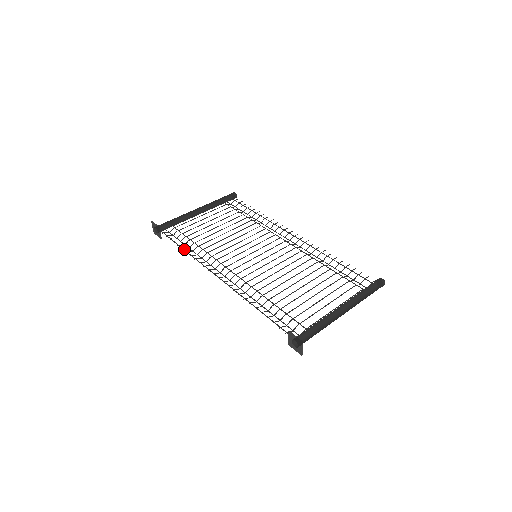
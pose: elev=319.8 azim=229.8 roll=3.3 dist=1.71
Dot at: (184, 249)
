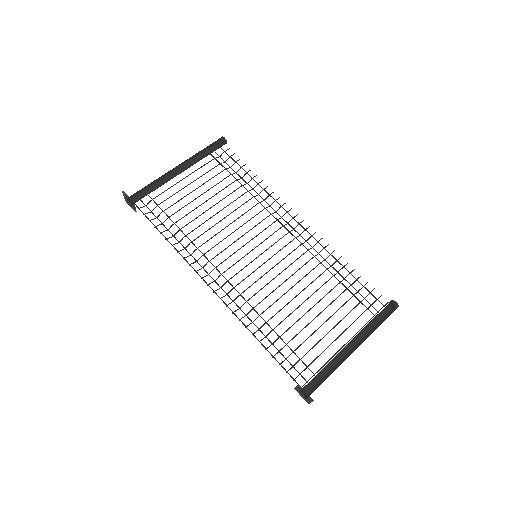
Dot at: occluded
